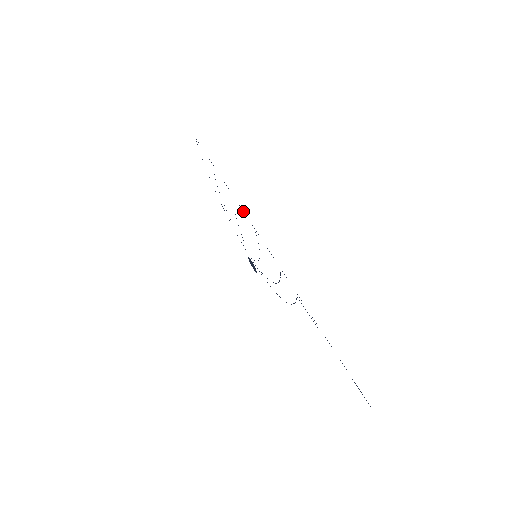
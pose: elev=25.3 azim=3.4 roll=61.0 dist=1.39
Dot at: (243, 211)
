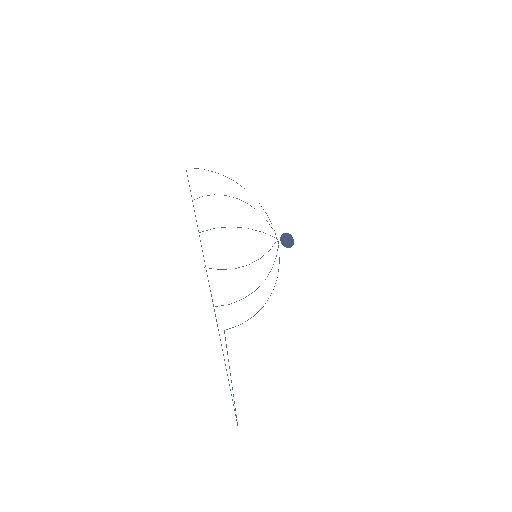
Dot at: (202, 250)
